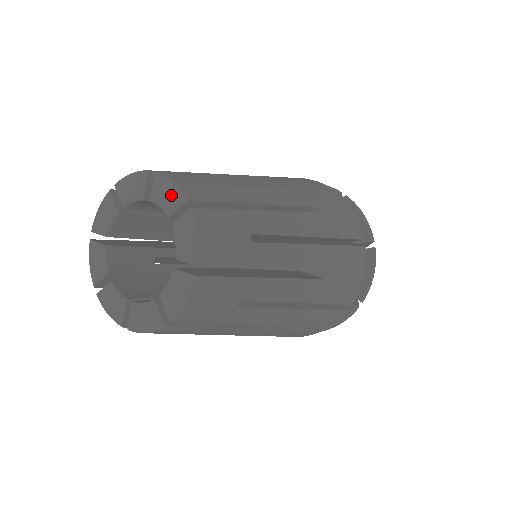
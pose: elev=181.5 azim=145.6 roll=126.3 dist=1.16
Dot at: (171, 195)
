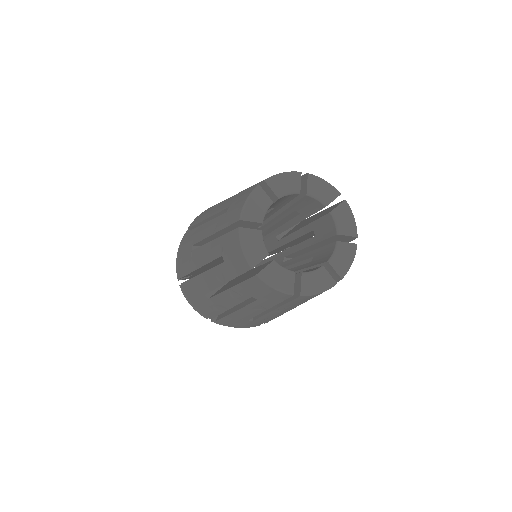
Dot at: (349, 224)
